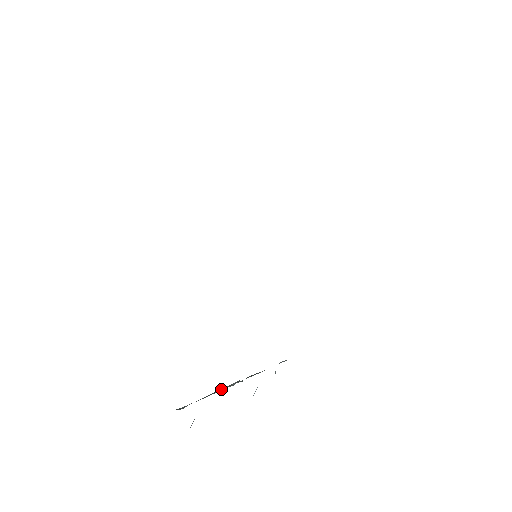
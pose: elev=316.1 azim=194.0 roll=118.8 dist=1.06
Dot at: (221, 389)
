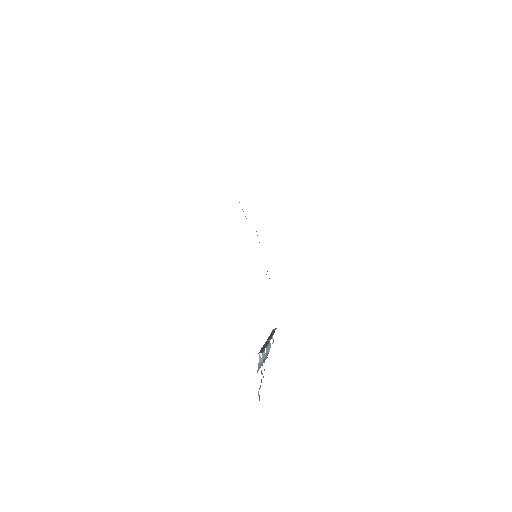
Dot at: (265, 344)
